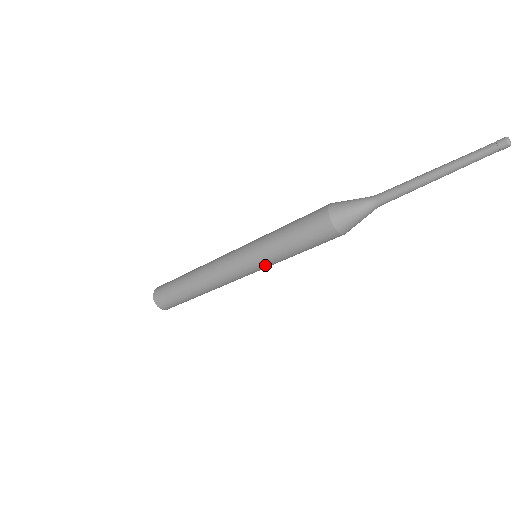
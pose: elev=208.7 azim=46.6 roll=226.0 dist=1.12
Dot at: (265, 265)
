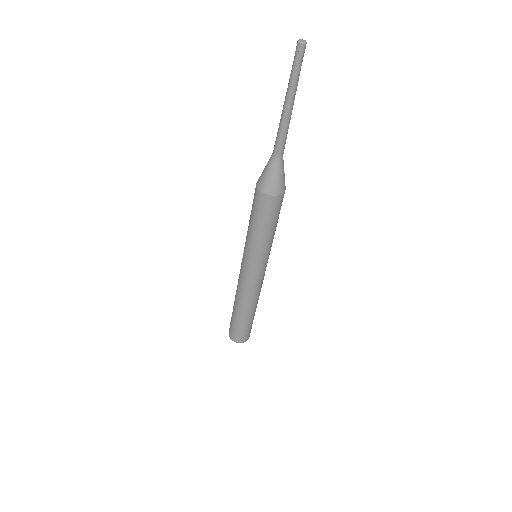
Dot at: (250, 255)
